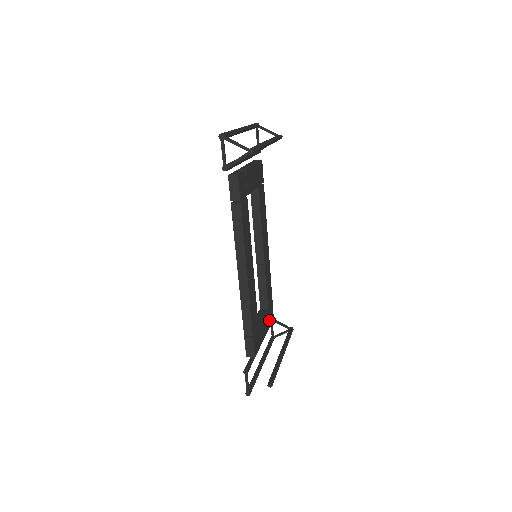
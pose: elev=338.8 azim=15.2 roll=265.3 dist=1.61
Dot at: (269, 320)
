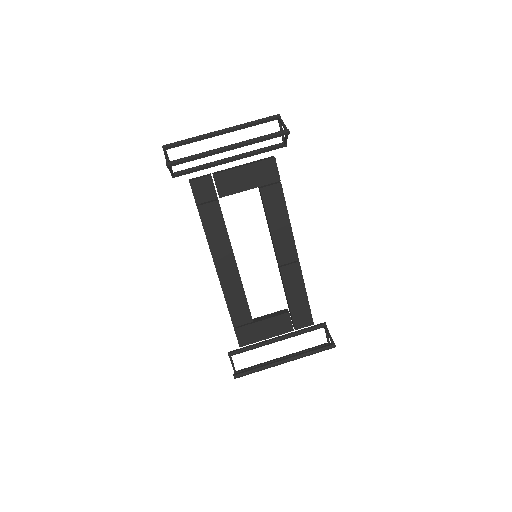
Dot at: (295, 323)
